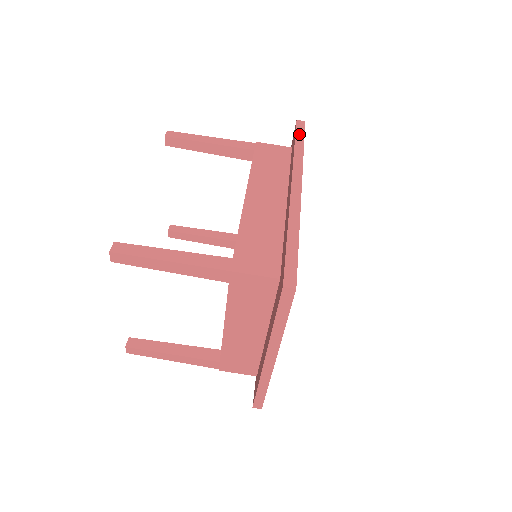
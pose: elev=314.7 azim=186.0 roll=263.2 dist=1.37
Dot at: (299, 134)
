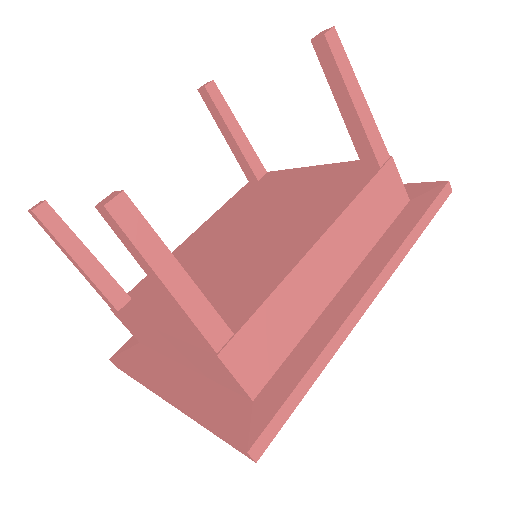
Dot at: (433, 208)
